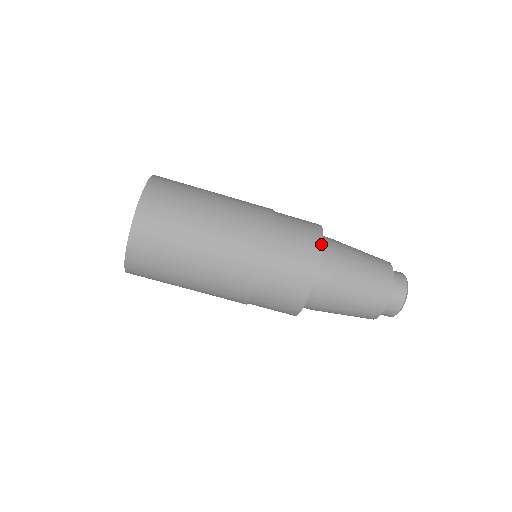
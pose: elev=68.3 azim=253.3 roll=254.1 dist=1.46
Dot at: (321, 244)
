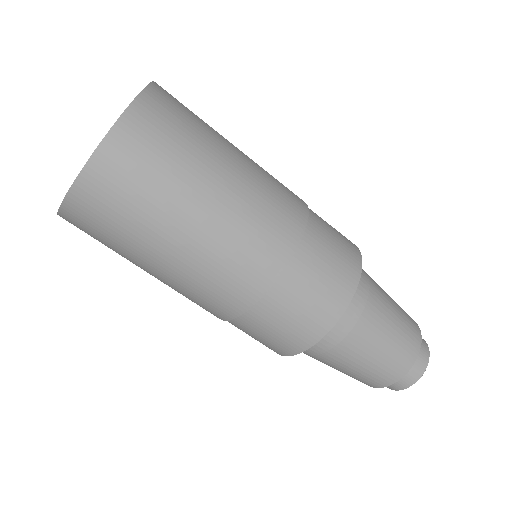
Dot at: (339, 315)
